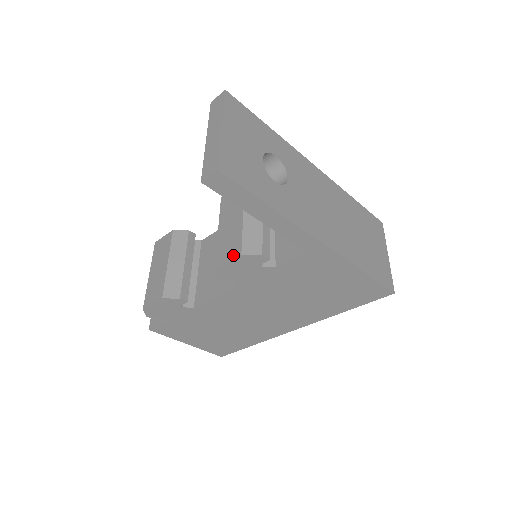
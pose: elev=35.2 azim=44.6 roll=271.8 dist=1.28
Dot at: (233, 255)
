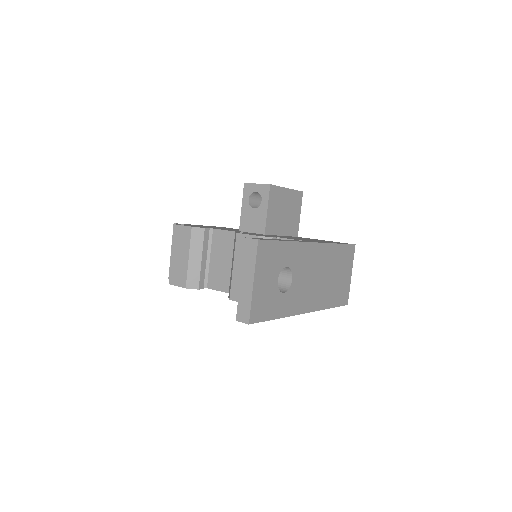
Dot at: occluded
